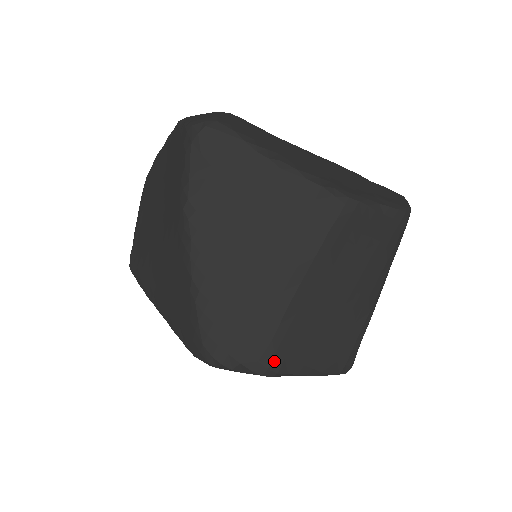
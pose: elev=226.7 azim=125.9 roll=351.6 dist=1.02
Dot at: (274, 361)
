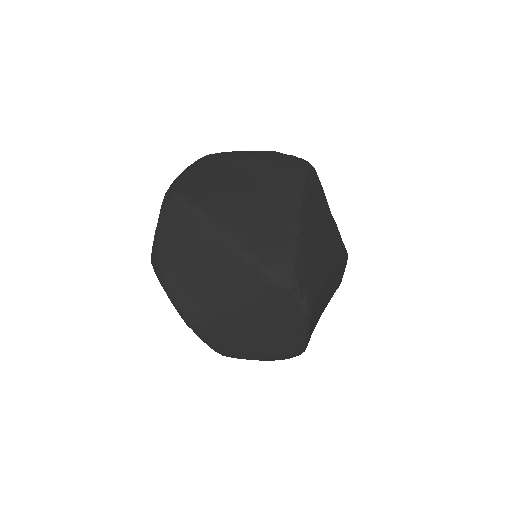
Dot at: (314, 308)
